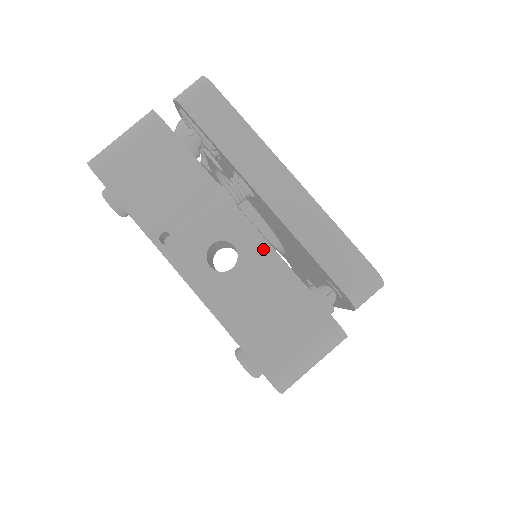
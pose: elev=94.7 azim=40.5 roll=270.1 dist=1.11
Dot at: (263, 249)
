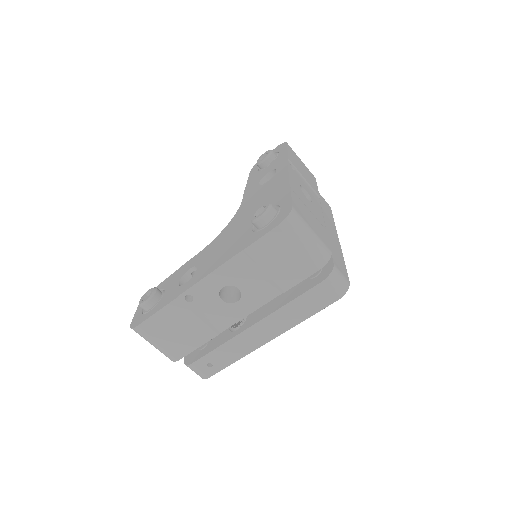
Dot at: (321, 215)
